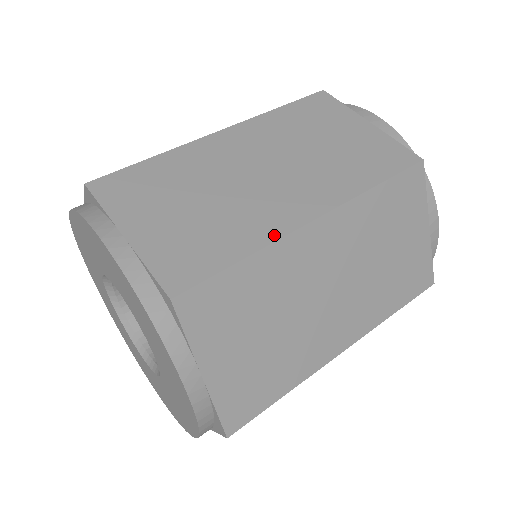
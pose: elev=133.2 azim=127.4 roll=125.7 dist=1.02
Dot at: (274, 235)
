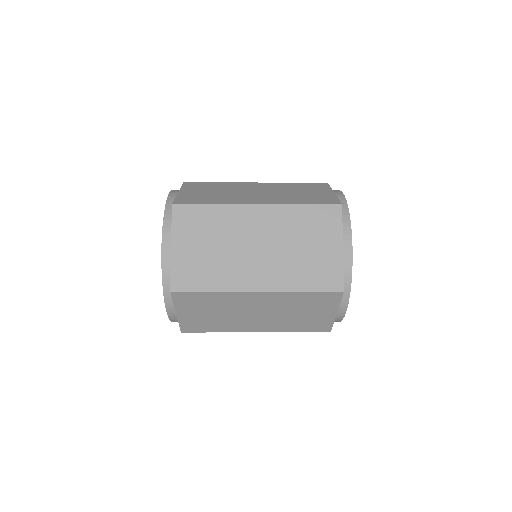
Dot at: occluded
